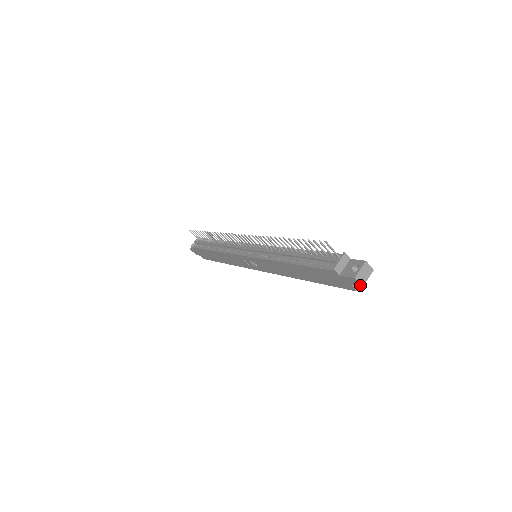
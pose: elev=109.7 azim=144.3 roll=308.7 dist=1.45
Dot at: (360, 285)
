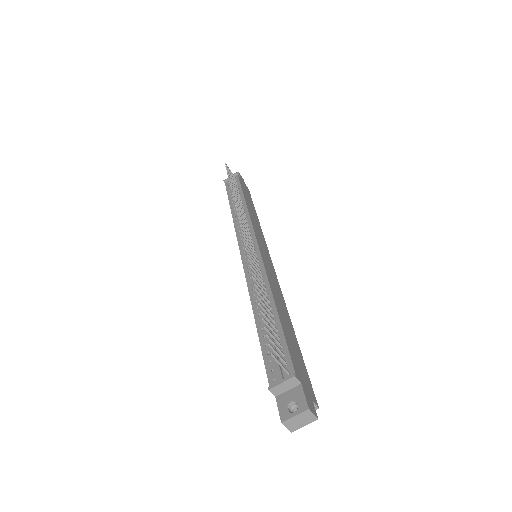
Dot at: (289, 429)
